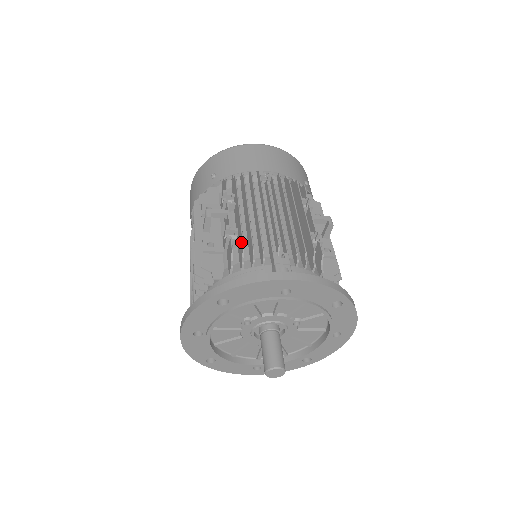
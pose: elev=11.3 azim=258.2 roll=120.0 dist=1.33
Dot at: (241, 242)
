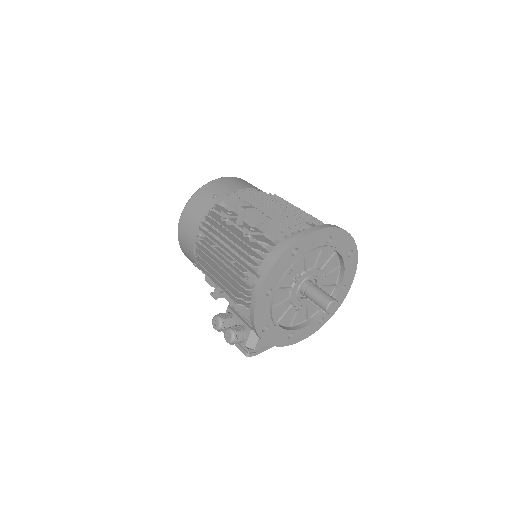
Dot at: (281, 219)
